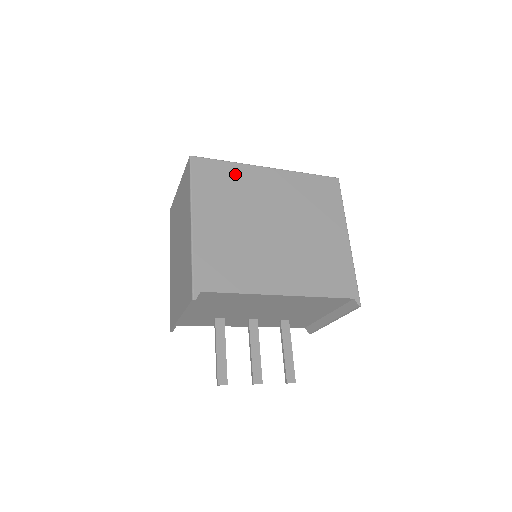
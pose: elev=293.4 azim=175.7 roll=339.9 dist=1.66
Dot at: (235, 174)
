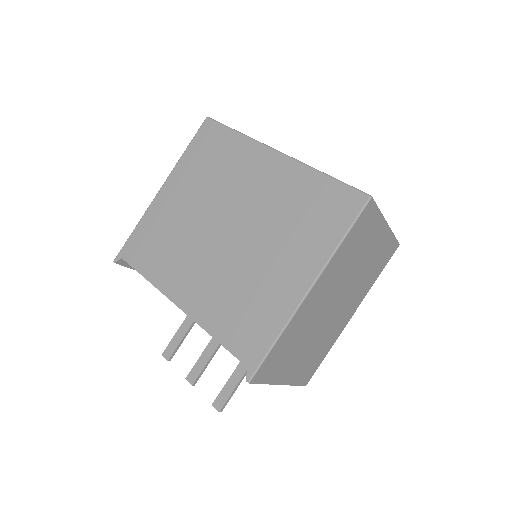
Dot at: (233, 149)
